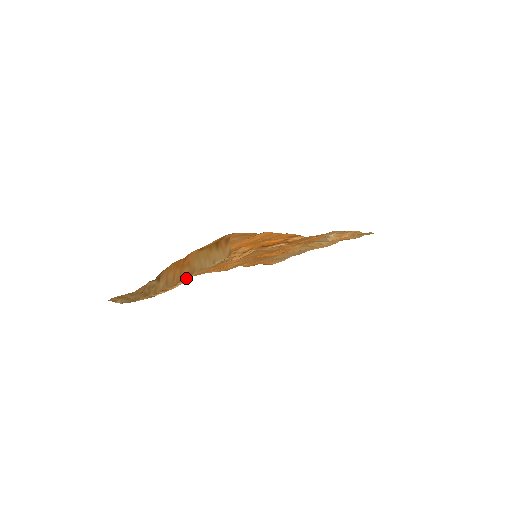
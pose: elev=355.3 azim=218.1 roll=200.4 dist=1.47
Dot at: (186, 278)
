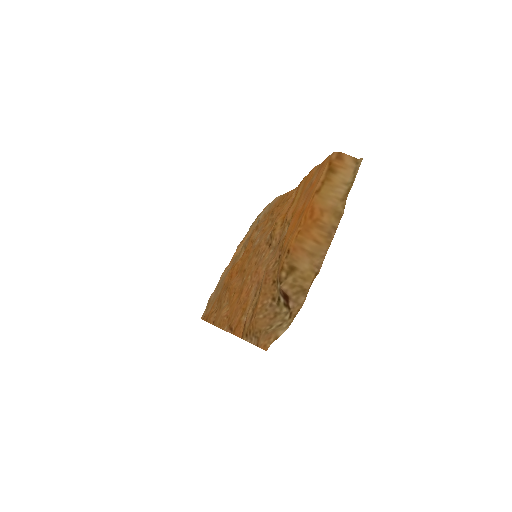
Dot at: (337, 218)
